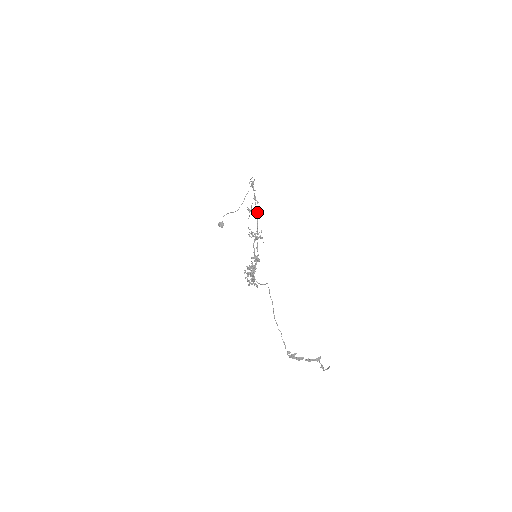
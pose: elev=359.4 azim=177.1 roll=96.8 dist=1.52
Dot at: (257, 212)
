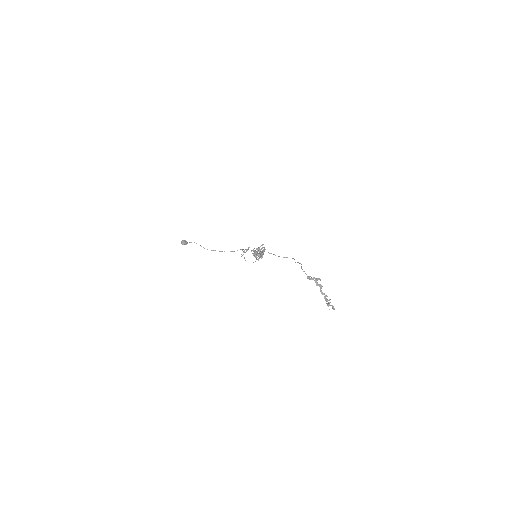
Dot at: occluded
